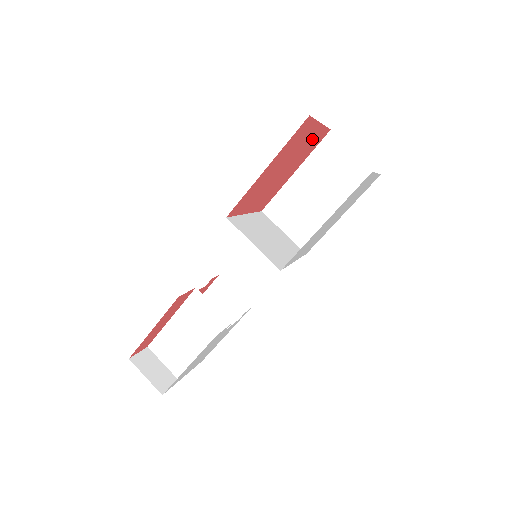
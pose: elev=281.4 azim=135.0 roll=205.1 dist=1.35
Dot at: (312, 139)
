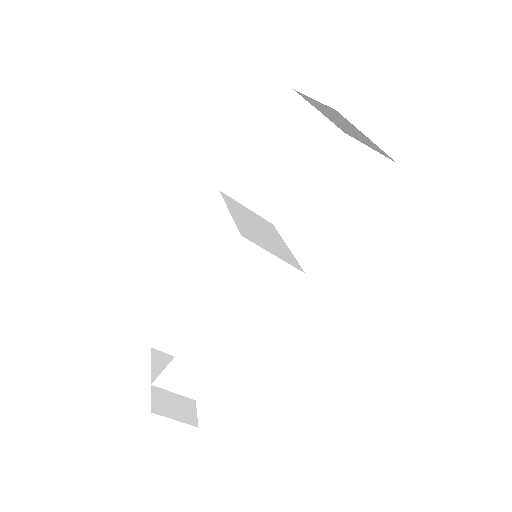
Dot at: occluded
